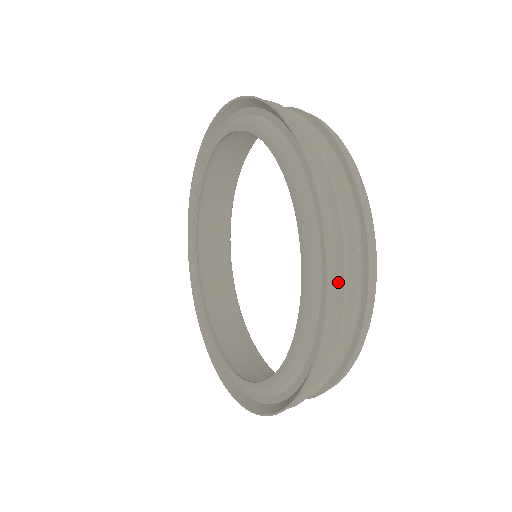
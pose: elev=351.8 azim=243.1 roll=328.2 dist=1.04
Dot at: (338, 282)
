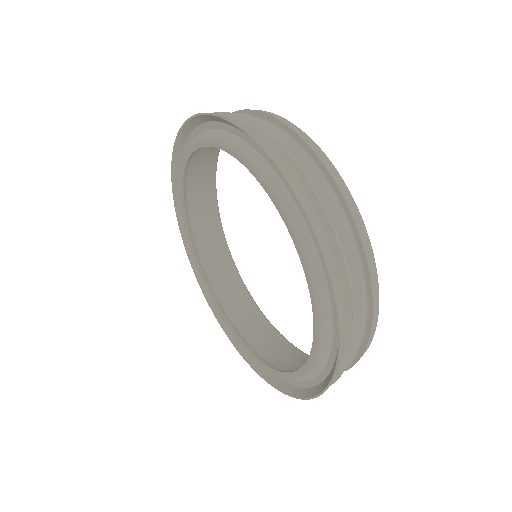
Dot at: (342, 366)
